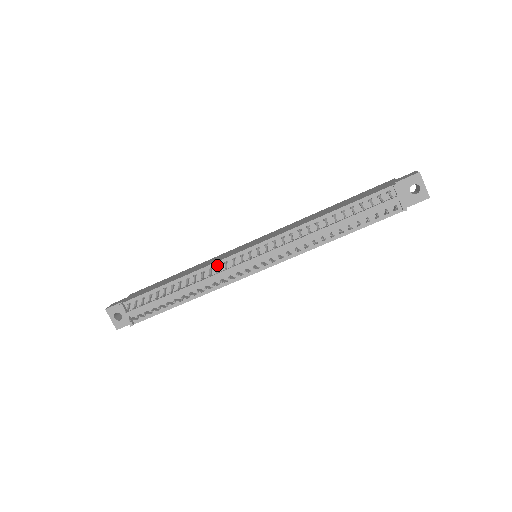
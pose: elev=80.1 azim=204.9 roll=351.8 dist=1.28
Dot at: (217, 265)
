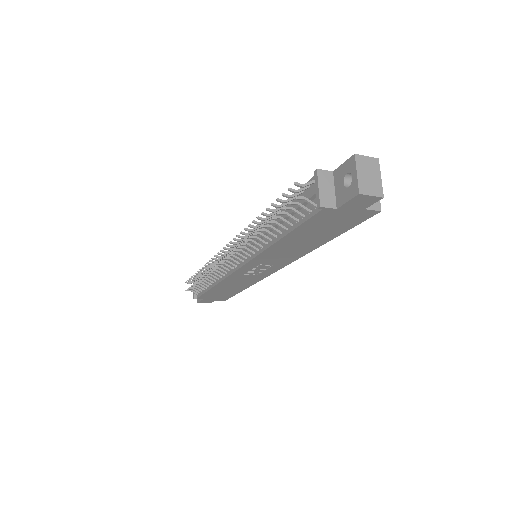
Dot at: occluded
